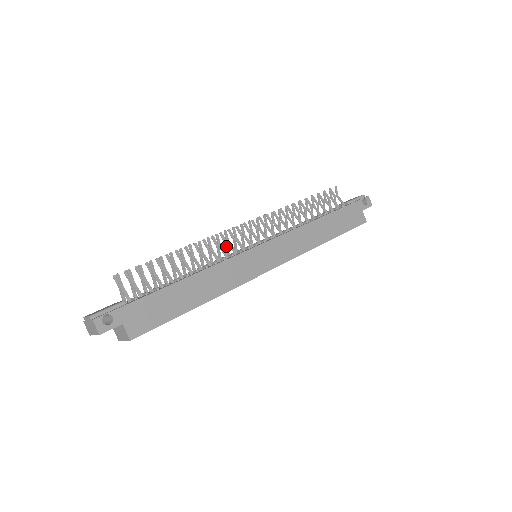
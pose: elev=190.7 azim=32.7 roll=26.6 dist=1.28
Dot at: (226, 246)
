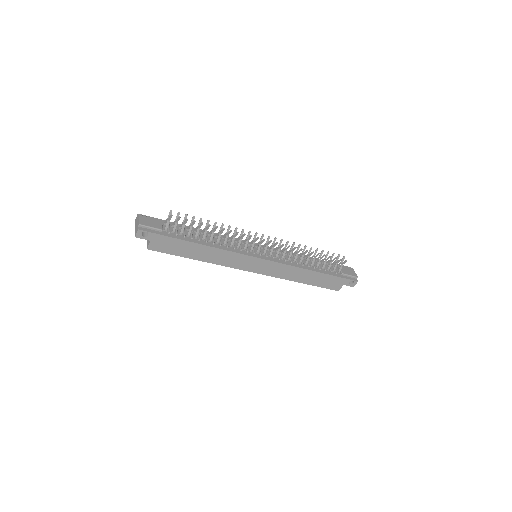
Dot at: (246, 239)
